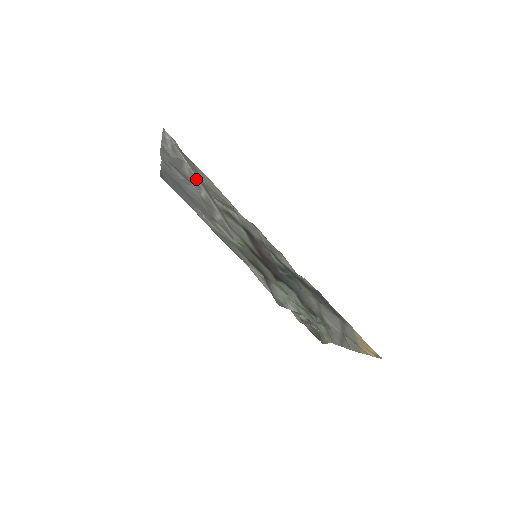
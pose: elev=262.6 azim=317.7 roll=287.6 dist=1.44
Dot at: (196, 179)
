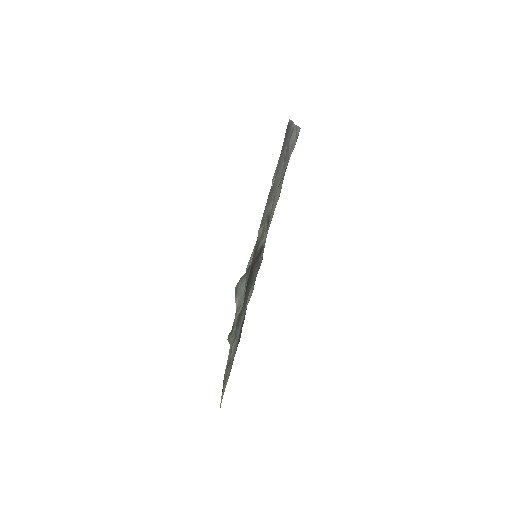
Dot at: occluded
